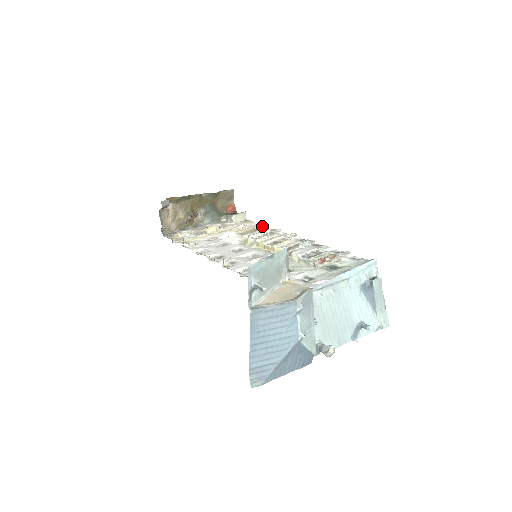
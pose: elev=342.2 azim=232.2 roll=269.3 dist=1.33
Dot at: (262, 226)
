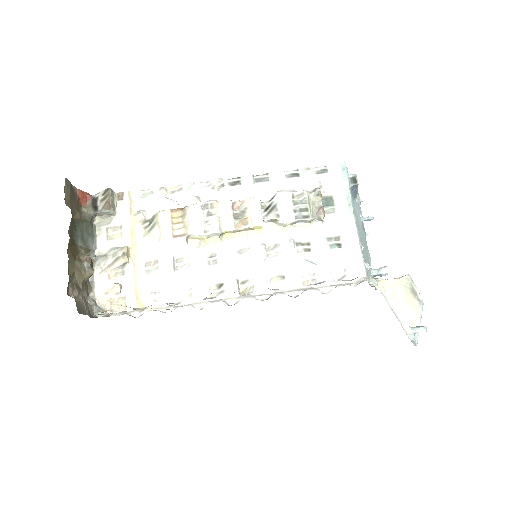
Dot at: (163, 195)
